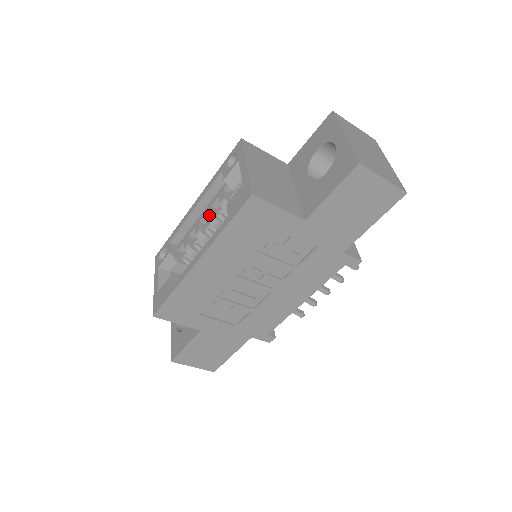
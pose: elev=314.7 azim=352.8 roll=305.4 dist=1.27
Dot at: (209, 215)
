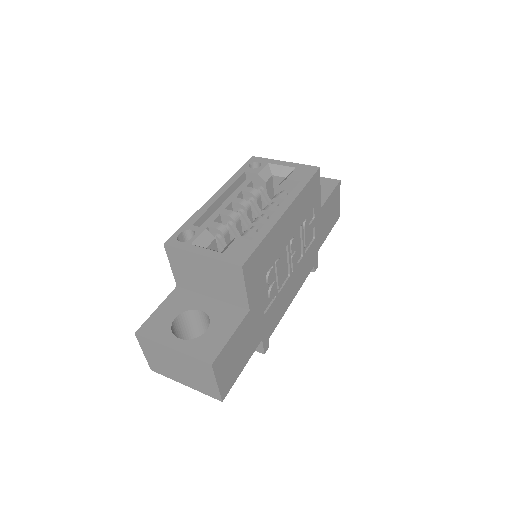
Dot at: (241, 201)
